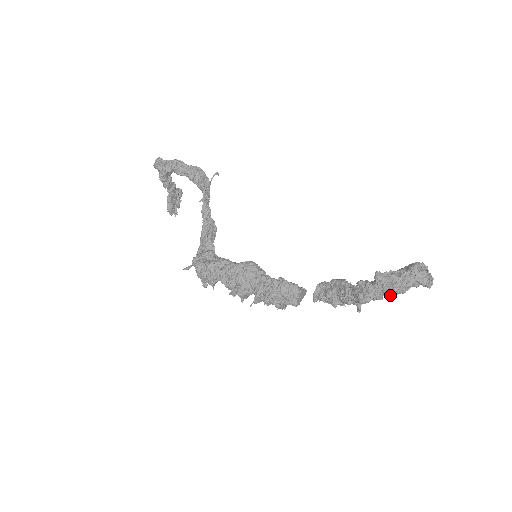
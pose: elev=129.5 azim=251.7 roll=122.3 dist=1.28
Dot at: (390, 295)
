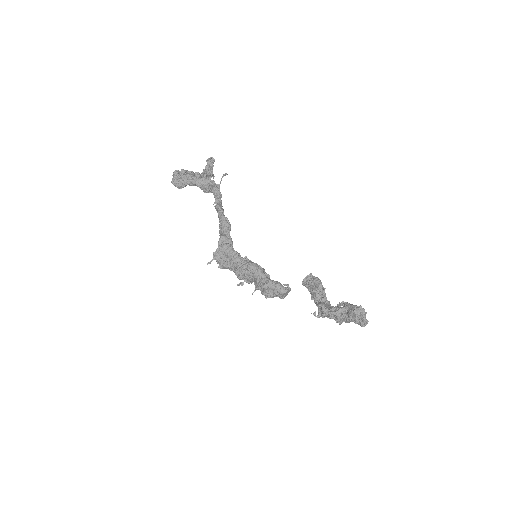
Dot at: occluded
